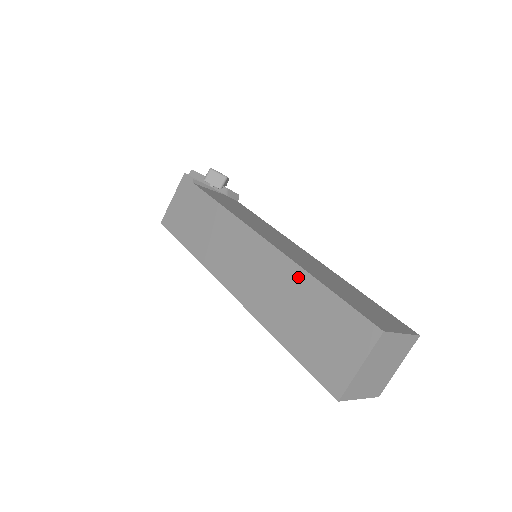
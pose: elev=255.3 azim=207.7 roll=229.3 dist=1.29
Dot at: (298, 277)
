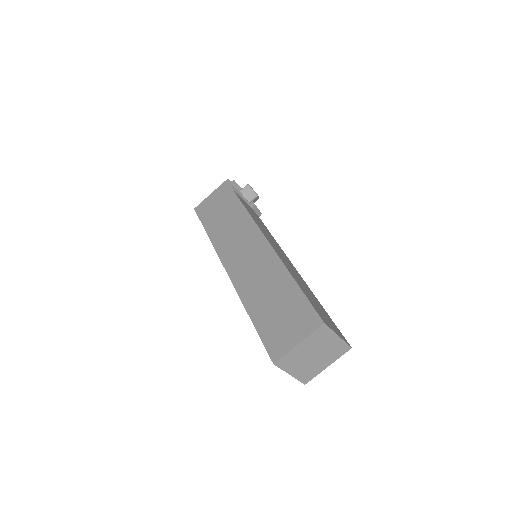
Dot at: (280, 272)
